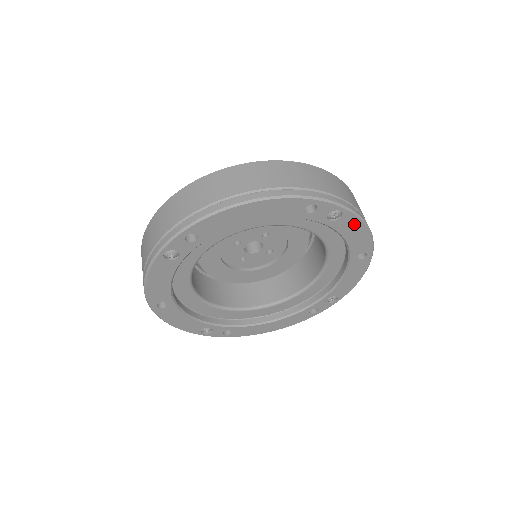
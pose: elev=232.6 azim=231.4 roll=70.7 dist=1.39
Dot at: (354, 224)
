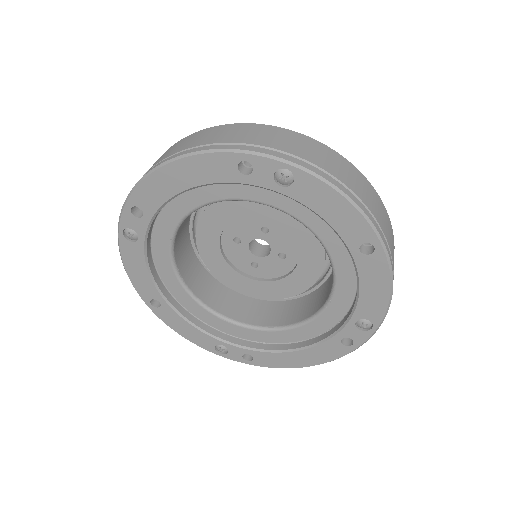
Dot at: (321, 191)
